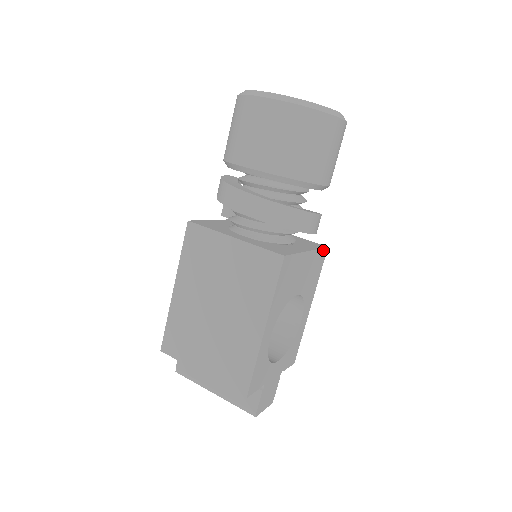
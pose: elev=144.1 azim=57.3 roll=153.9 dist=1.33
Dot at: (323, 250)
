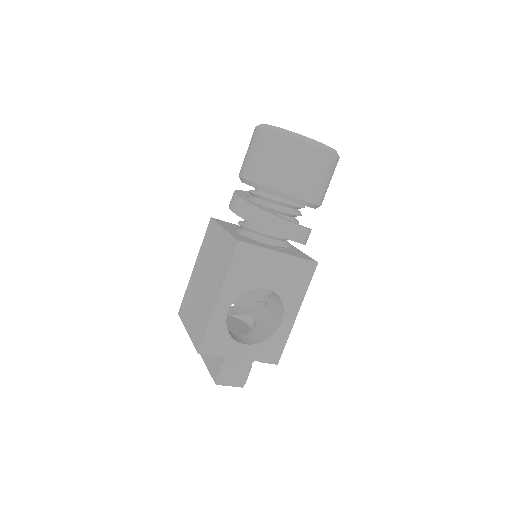
Dot at: (309, 262)
